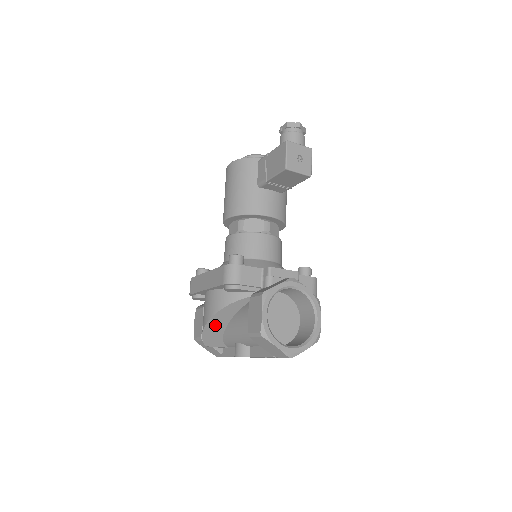
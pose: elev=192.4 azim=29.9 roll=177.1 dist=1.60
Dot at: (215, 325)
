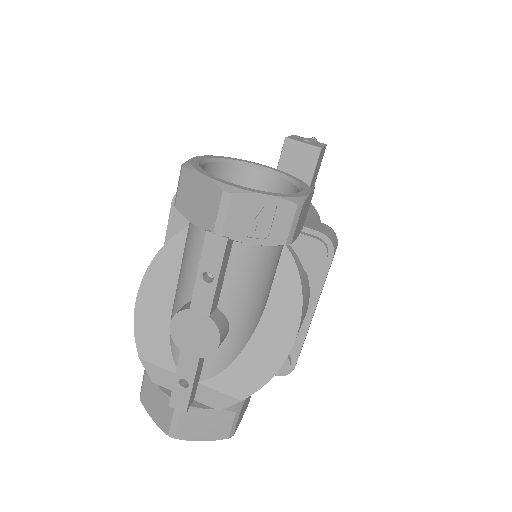
Dot at: (156, 290)
